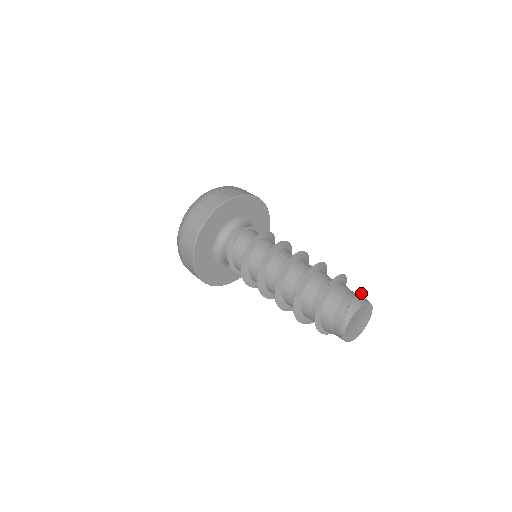
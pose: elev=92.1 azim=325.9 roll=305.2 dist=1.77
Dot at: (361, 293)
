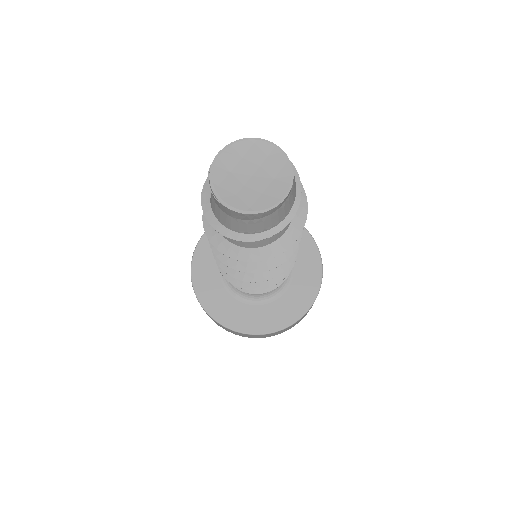
Dot at: occluded
